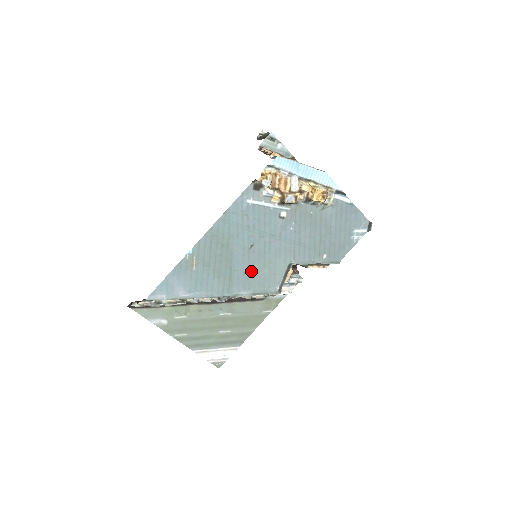
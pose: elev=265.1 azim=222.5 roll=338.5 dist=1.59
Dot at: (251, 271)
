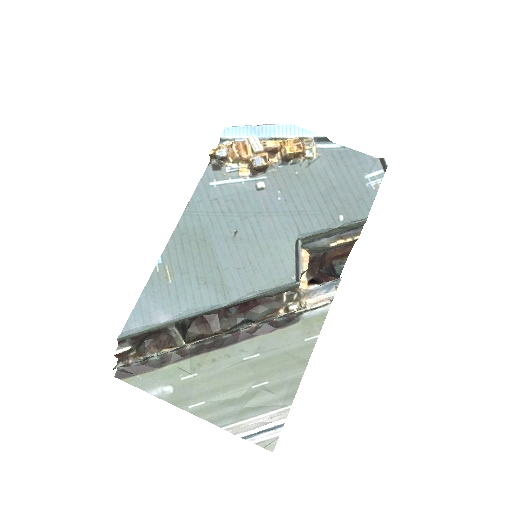
Dot at: (247, 265)
